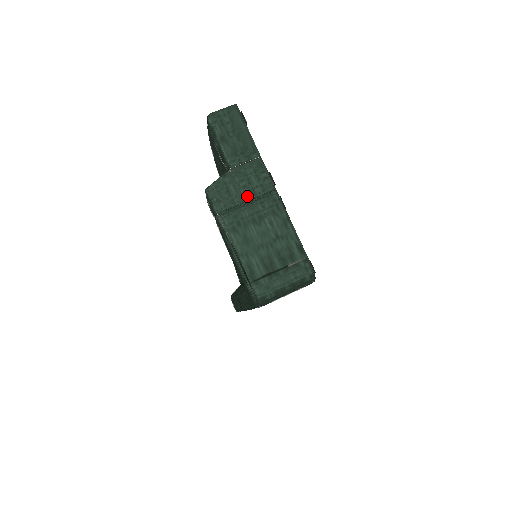
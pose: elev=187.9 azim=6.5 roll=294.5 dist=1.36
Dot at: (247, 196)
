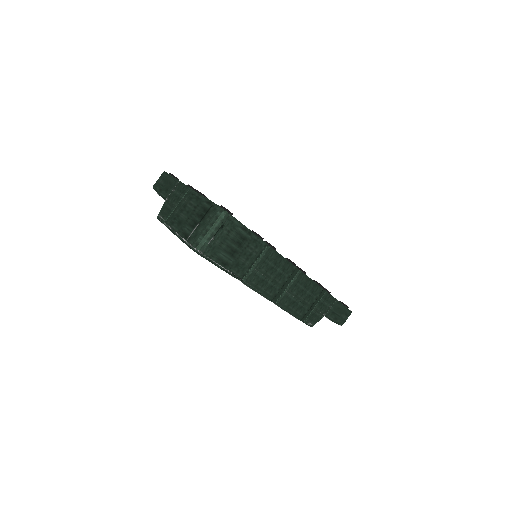
Dot at: (176, 203)
